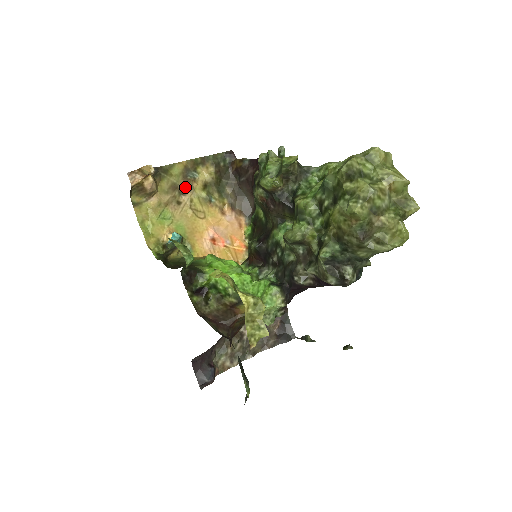
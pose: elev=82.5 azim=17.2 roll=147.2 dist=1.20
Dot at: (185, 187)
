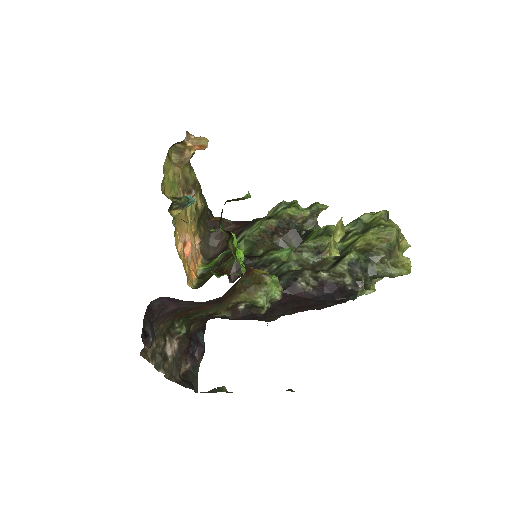
Dot at: (193, 189)
